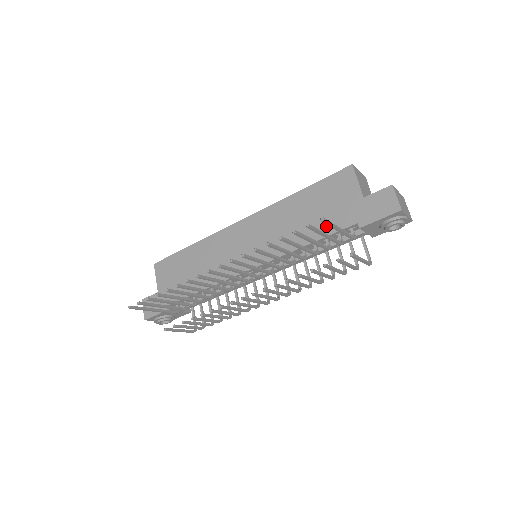
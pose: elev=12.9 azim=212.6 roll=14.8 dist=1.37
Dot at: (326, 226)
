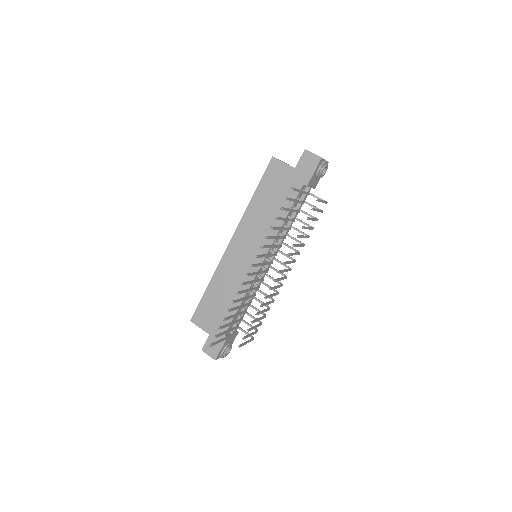
Dot at: (287, 201)
